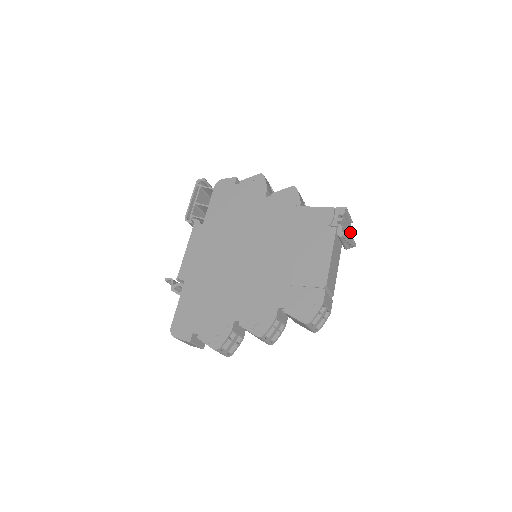
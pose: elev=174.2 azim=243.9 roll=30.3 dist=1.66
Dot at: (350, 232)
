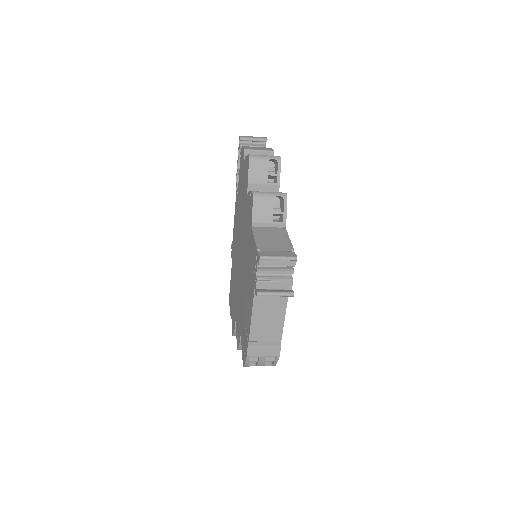
Dot at: (257, 295)
